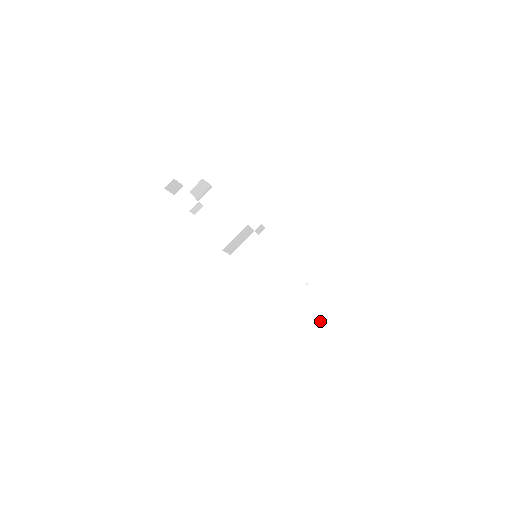
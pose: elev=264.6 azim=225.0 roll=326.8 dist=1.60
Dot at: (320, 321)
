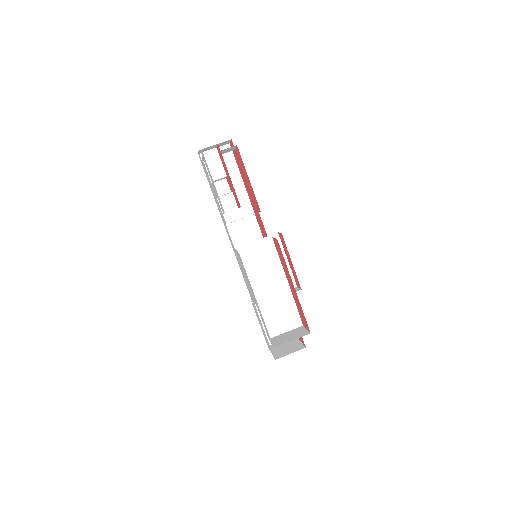
Dot at: occluded
